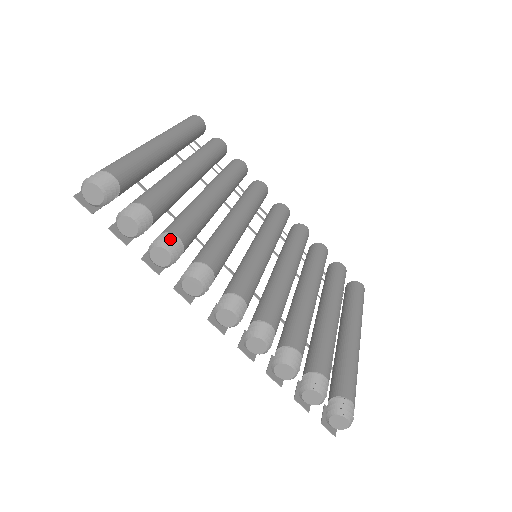
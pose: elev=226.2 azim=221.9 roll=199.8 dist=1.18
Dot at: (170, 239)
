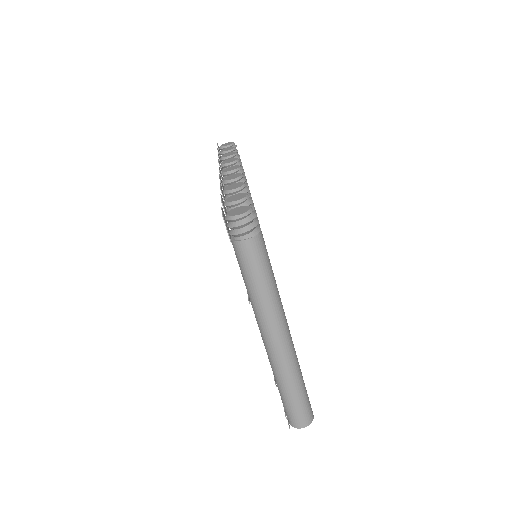
Dot at: (240, 160)
